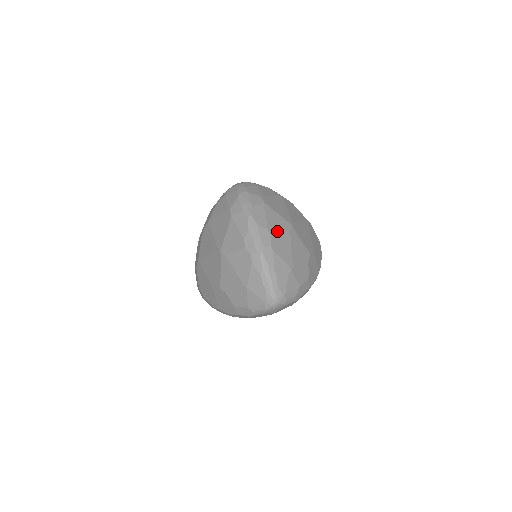
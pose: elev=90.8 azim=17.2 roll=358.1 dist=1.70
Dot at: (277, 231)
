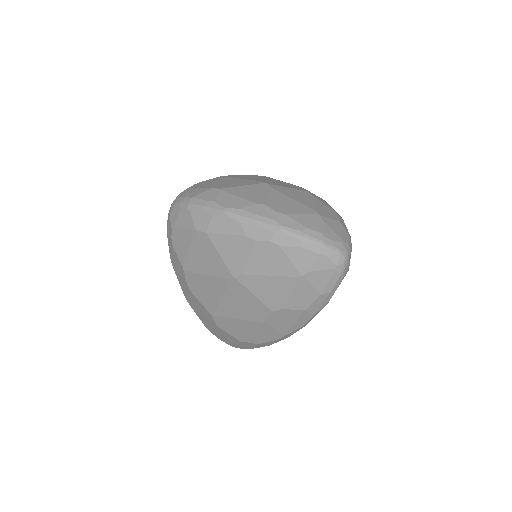
Dot at: (263, 197)
